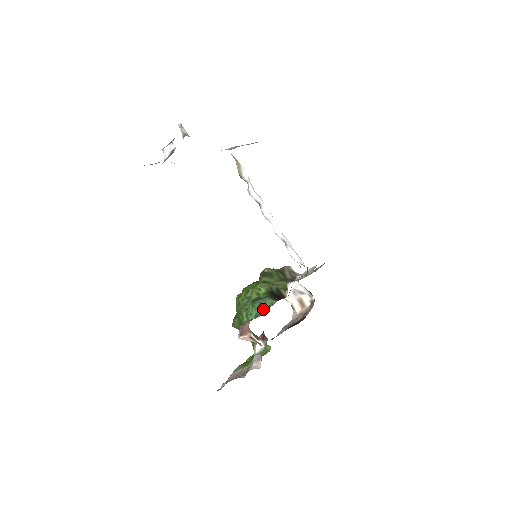
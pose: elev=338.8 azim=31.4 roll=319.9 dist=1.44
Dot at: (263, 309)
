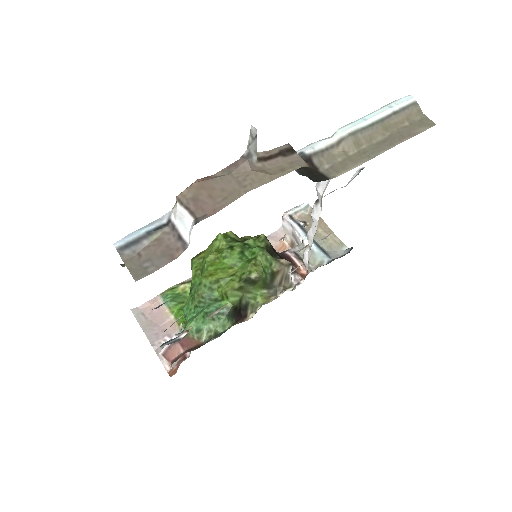
Dot at: (207, 335)
